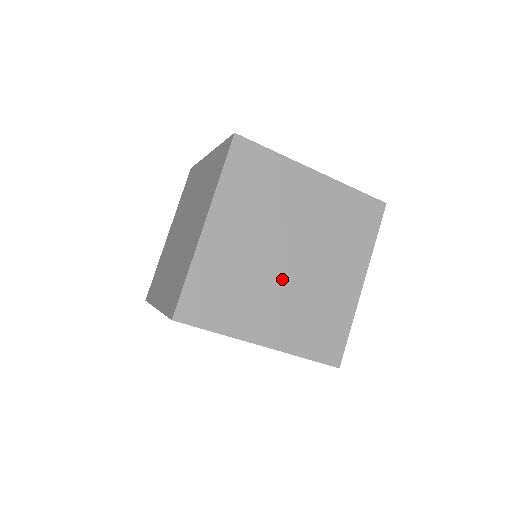
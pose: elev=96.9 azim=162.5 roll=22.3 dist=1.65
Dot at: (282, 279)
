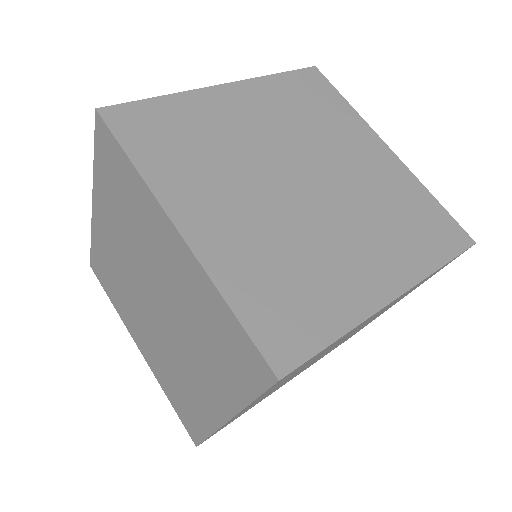
Dot at: (324, 210)
